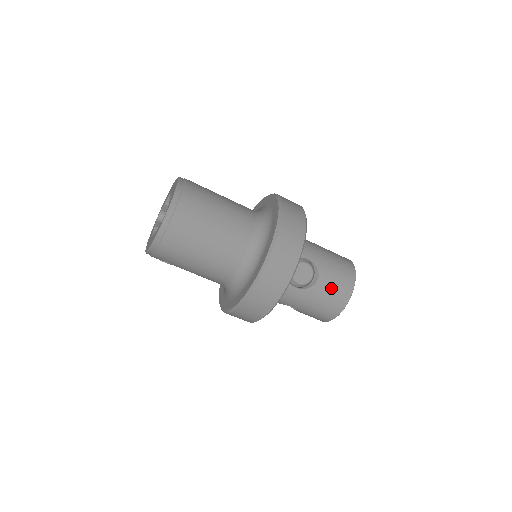
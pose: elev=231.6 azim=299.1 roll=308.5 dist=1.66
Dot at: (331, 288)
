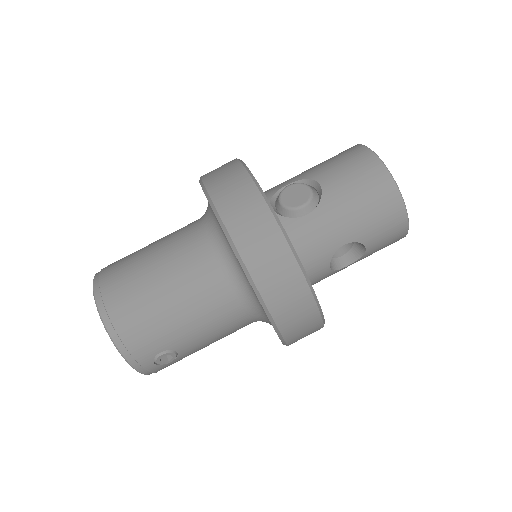
Dot at: (344, 174)
